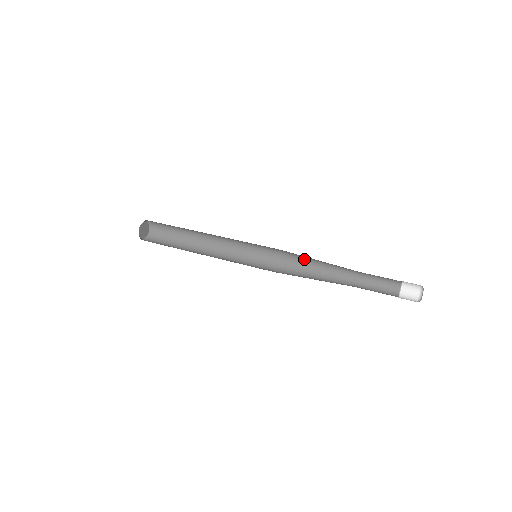
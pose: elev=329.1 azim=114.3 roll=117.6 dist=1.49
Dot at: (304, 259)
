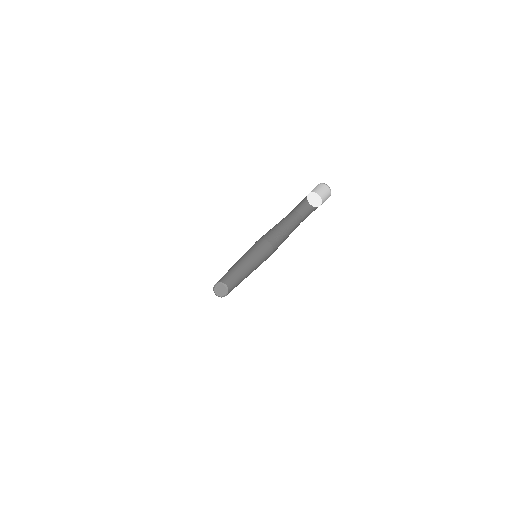
Dot at: occluded
